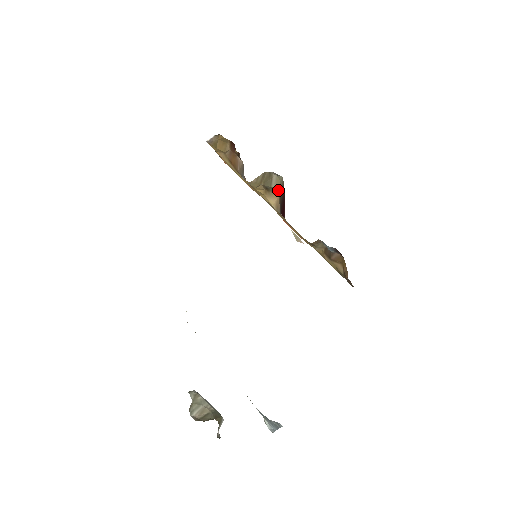
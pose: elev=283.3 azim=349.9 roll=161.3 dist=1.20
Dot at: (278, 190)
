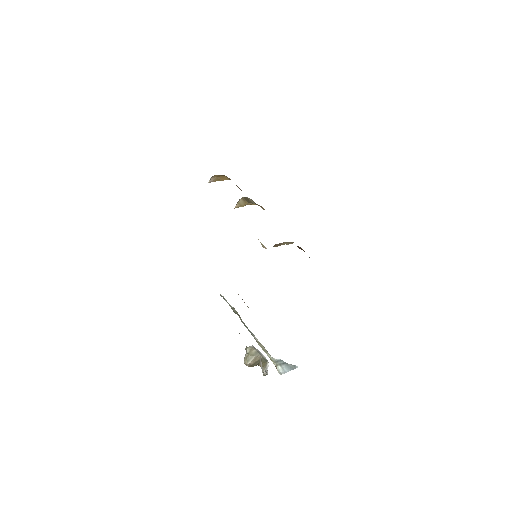
Dot at: occluded
